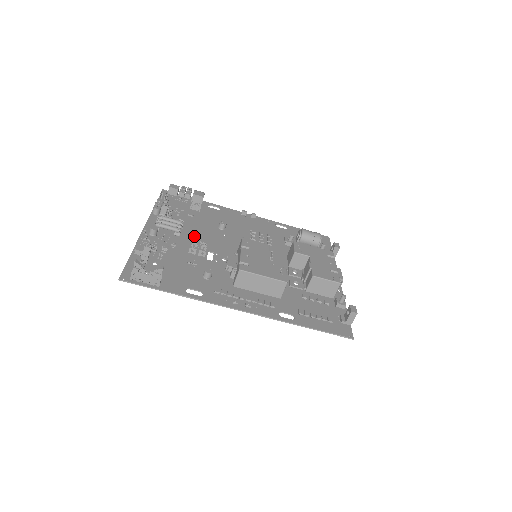
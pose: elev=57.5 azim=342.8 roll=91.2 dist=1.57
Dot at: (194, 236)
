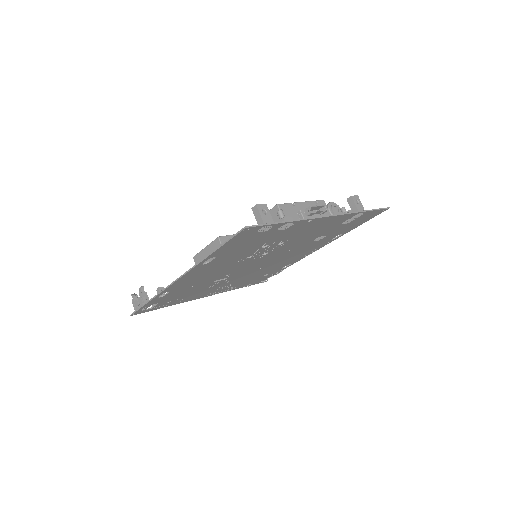
Dot at: (230, 281)
